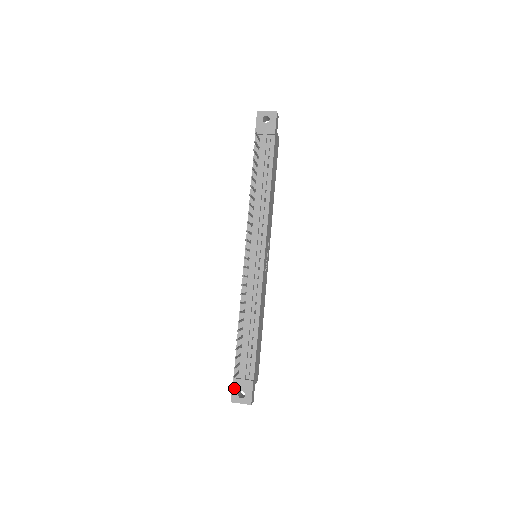
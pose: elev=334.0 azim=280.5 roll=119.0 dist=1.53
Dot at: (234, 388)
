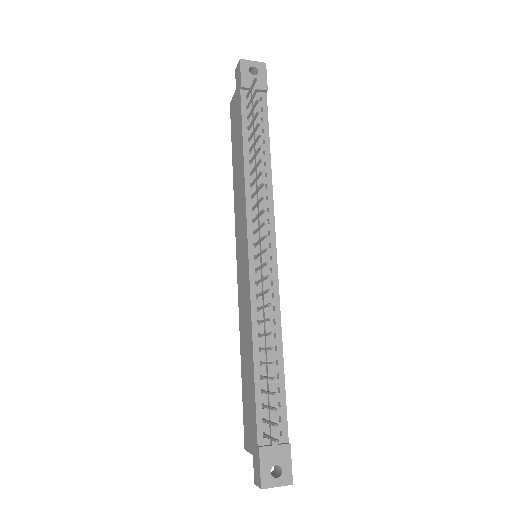
Dot at: (263, 463)
